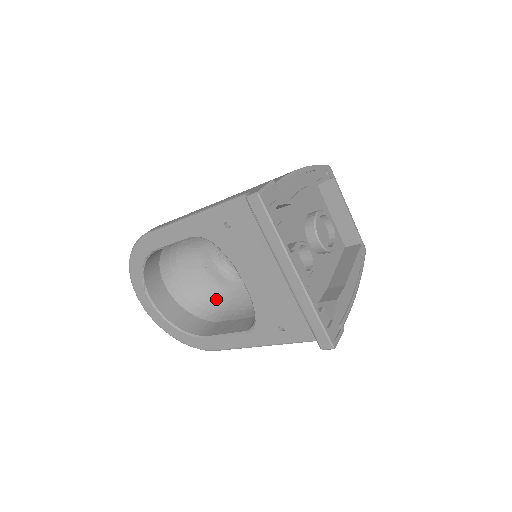
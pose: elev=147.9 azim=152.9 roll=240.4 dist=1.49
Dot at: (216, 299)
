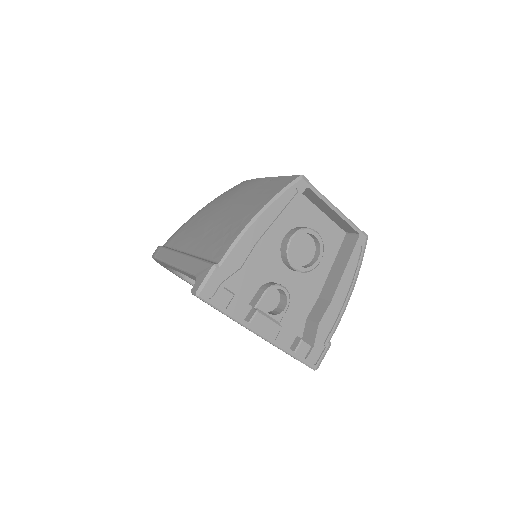
Dot at: occluded
